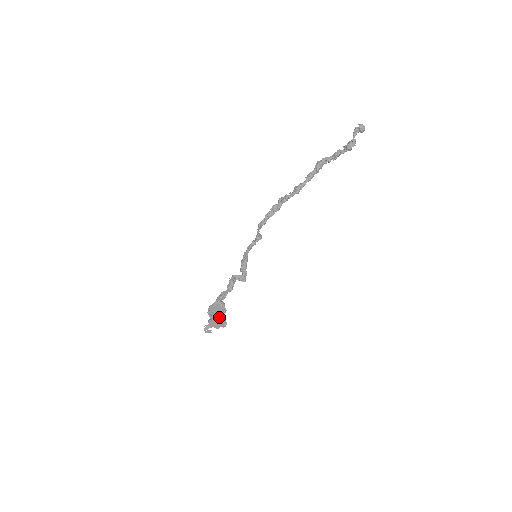
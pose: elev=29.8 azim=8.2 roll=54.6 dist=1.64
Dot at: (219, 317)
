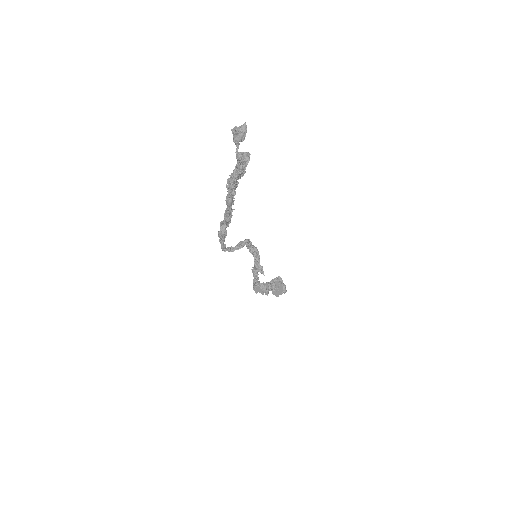
Dot at: (275, 286)
